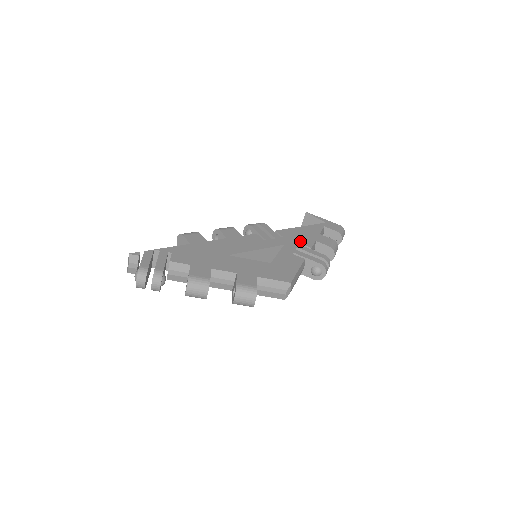
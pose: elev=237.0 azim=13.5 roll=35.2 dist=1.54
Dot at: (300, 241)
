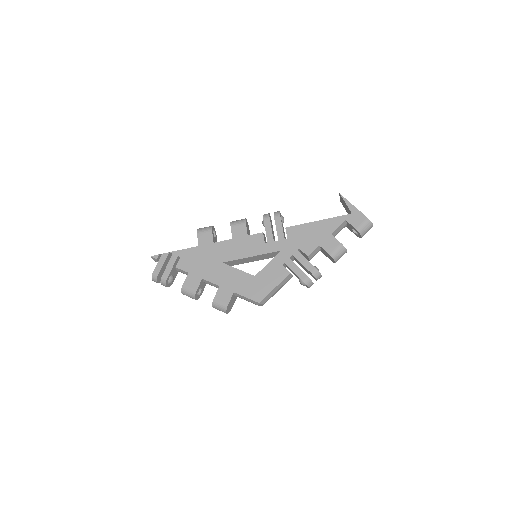
Dot at: (301, 245)
